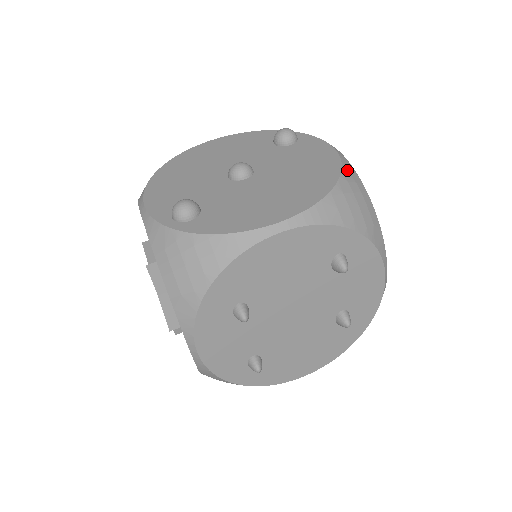
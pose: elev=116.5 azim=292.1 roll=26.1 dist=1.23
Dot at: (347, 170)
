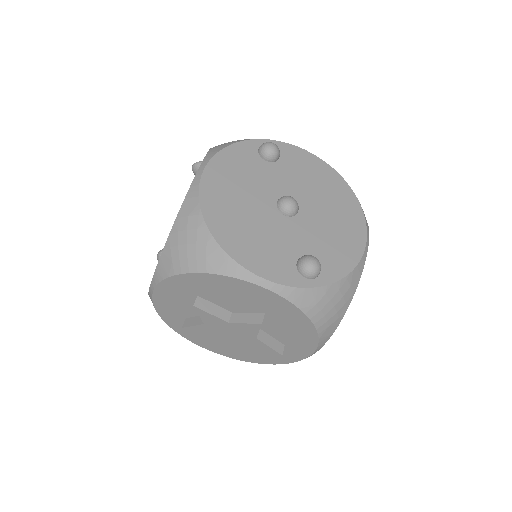
Dot at: (337, 173)
